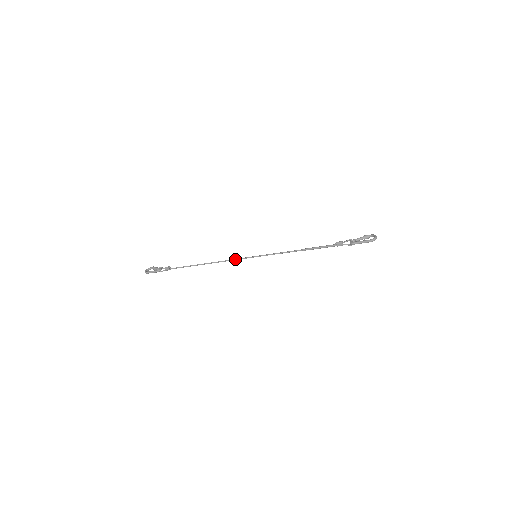
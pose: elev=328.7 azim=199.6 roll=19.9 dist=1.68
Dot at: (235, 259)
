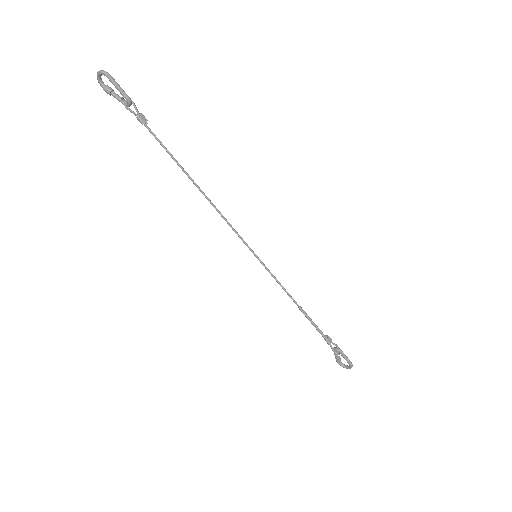
Dot at: occluded
